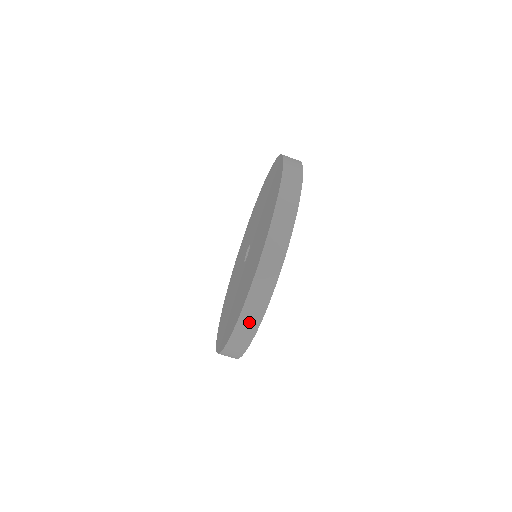
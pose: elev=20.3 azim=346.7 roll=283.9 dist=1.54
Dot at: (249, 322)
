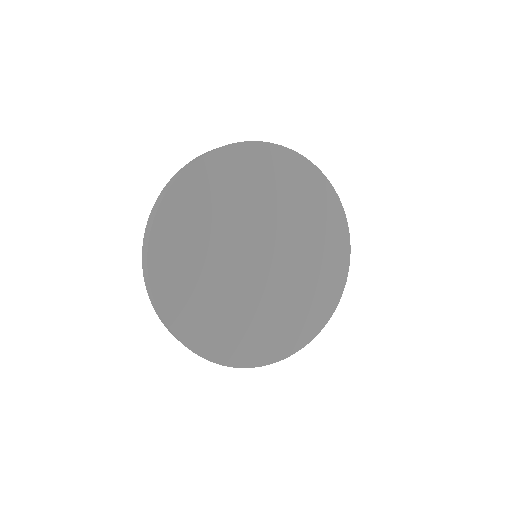
Dot at: (146, 279)
